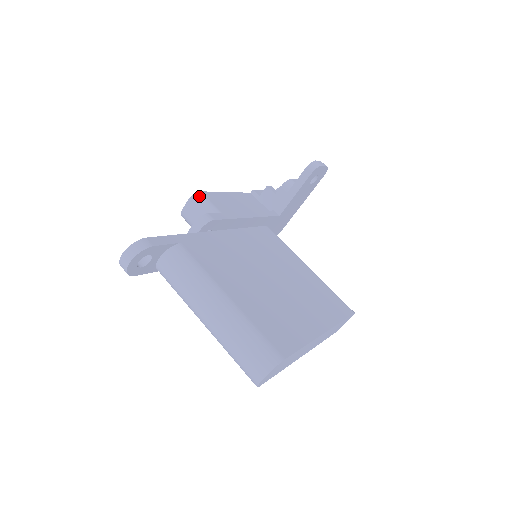
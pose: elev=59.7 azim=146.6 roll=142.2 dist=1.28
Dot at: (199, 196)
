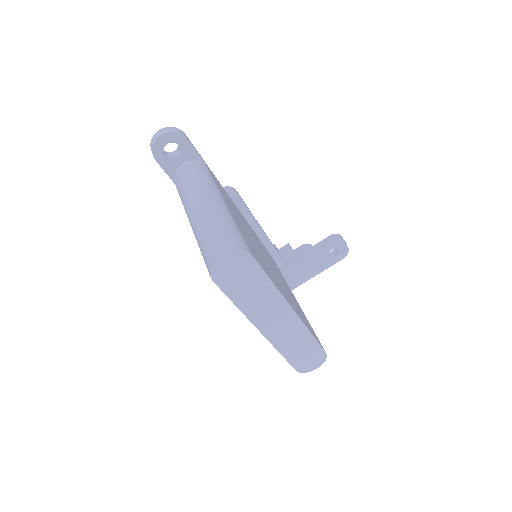
Dot at: occluded
